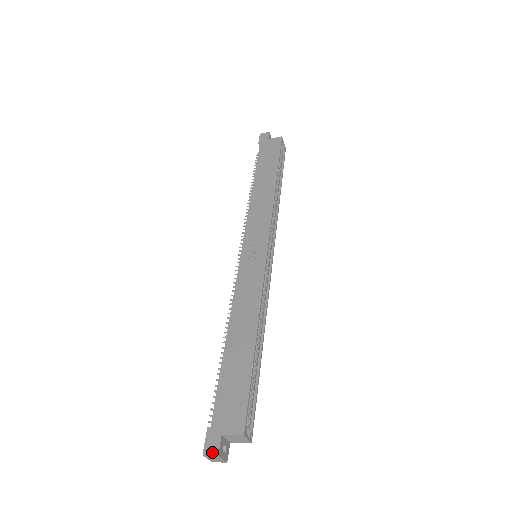
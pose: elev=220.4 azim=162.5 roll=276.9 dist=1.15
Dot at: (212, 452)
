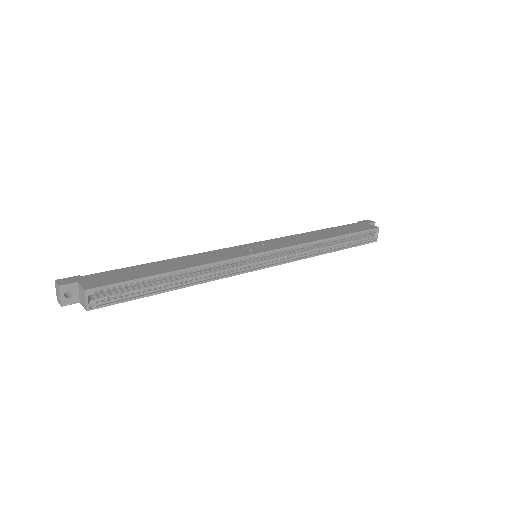
Dot at: (60, 282)
